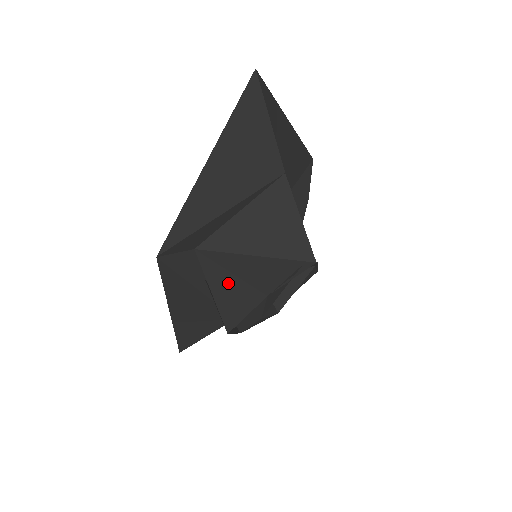
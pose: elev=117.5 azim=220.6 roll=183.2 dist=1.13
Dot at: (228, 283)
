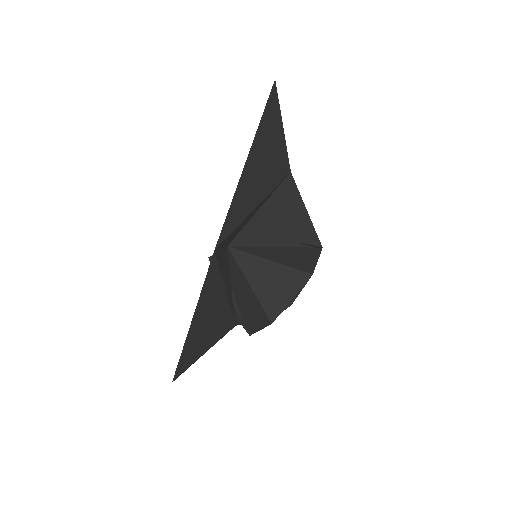
Dot at: (270, 272)
